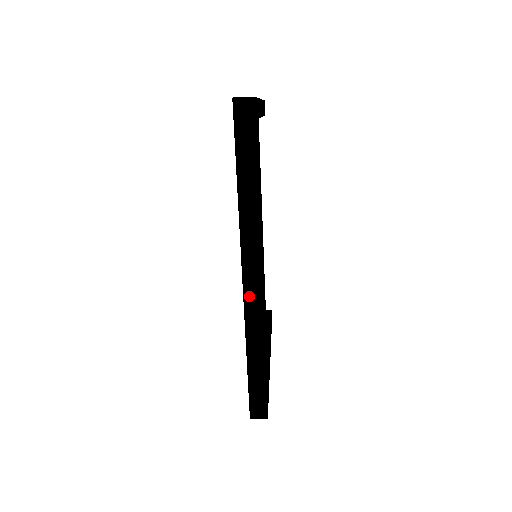
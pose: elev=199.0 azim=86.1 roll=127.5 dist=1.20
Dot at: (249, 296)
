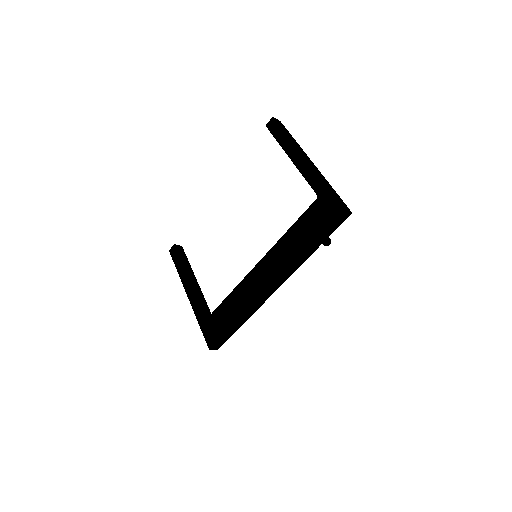
Dot at: (265, 295)
